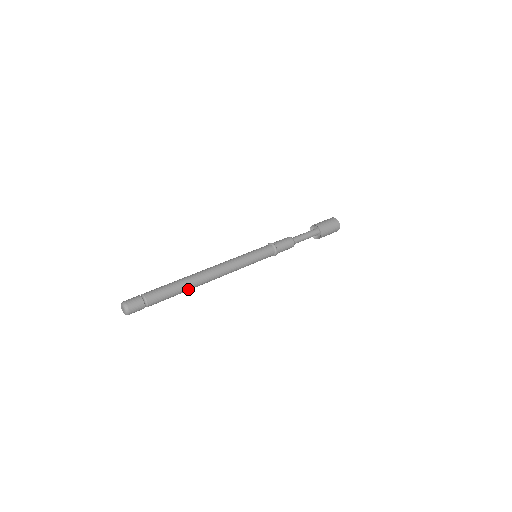
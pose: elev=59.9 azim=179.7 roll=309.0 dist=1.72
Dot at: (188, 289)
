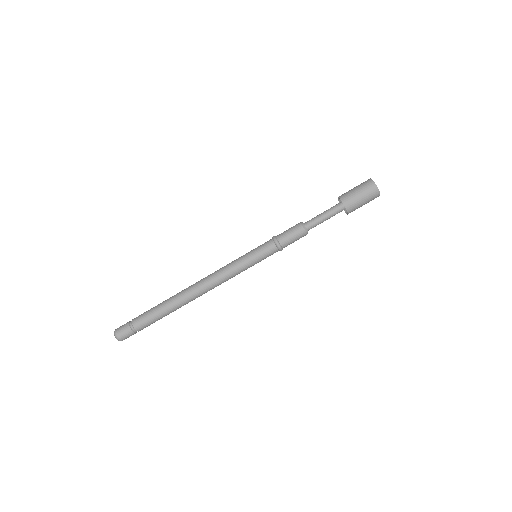
Dot at: (178, 308)
